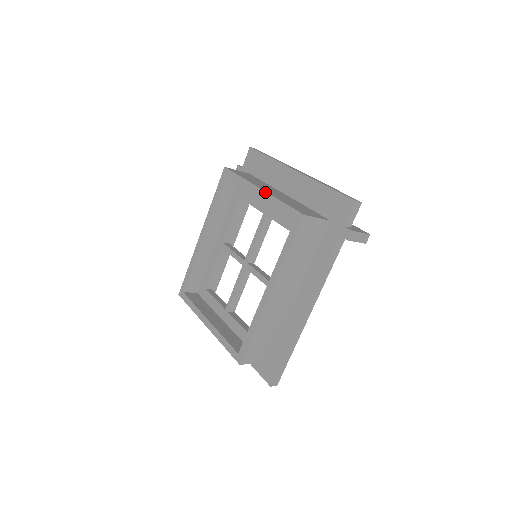
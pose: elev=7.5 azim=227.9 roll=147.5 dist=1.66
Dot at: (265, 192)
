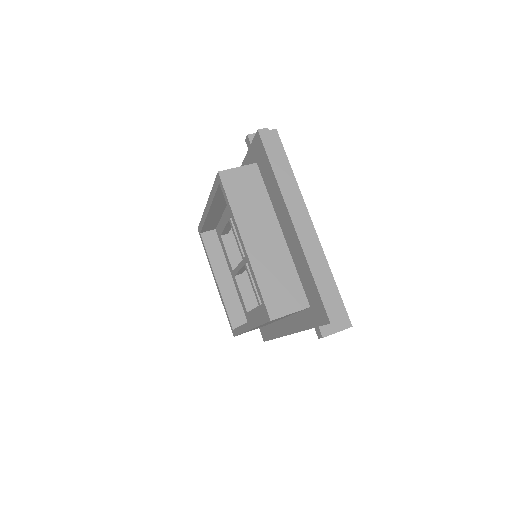
Dot at: (247, 255)
